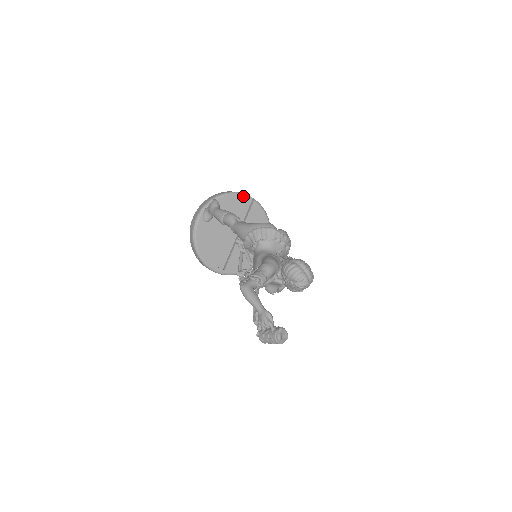
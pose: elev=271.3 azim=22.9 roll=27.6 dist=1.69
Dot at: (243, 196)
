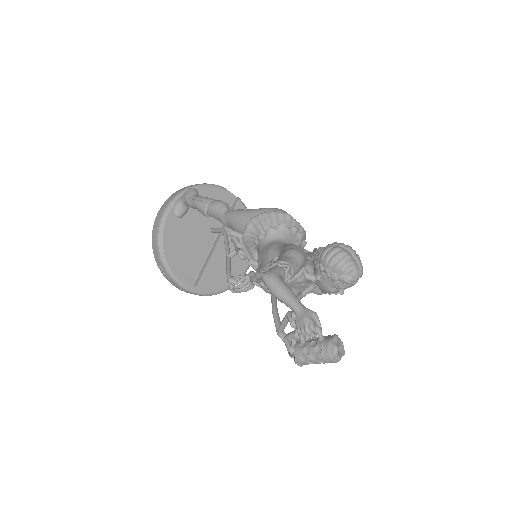
Dot at: occluded
